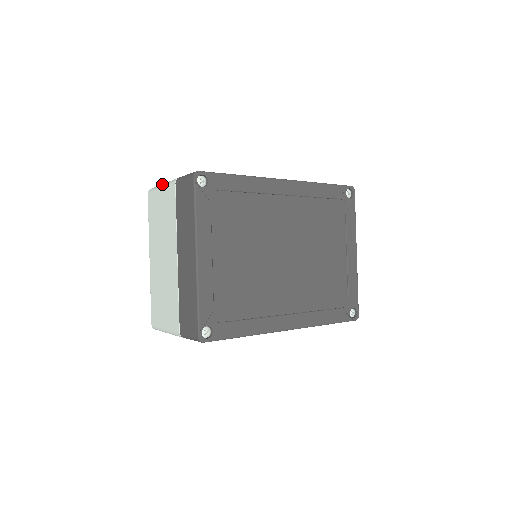
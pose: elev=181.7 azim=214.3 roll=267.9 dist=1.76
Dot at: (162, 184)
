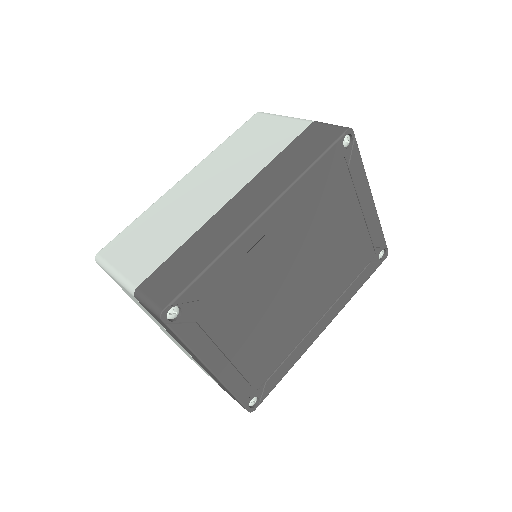
Dot at: (112, 273)
